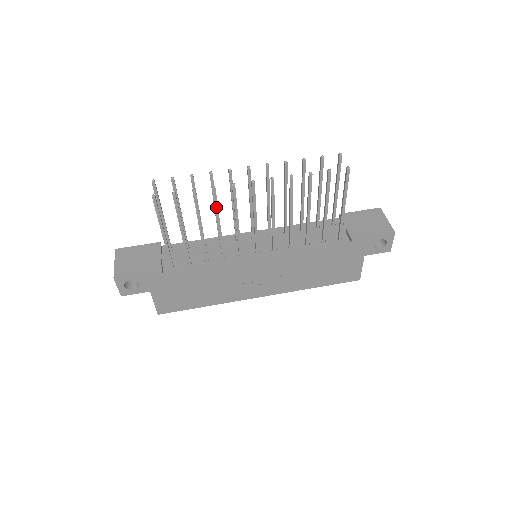
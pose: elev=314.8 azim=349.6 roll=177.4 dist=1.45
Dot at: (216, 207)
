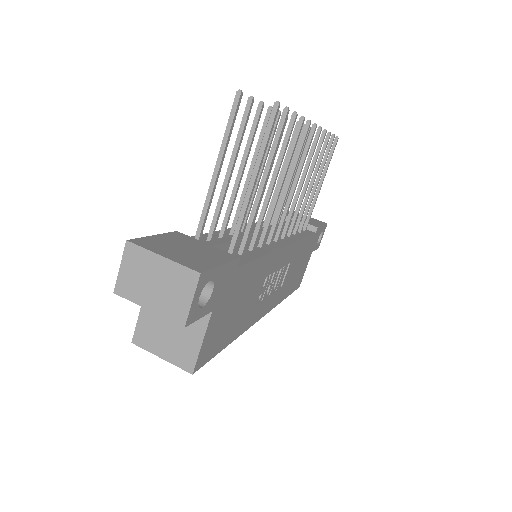
Dot at: (293, 151)
